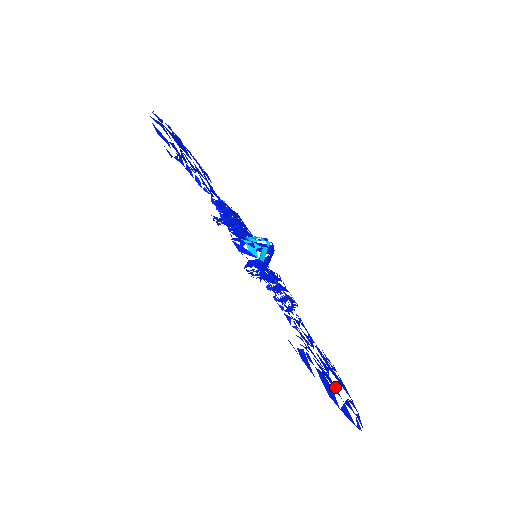
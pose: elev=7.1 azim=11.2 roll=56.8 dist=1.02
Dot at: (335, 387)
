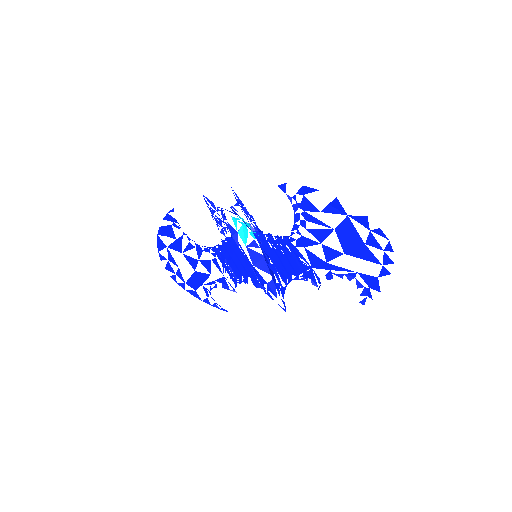
Dot at: occluded
